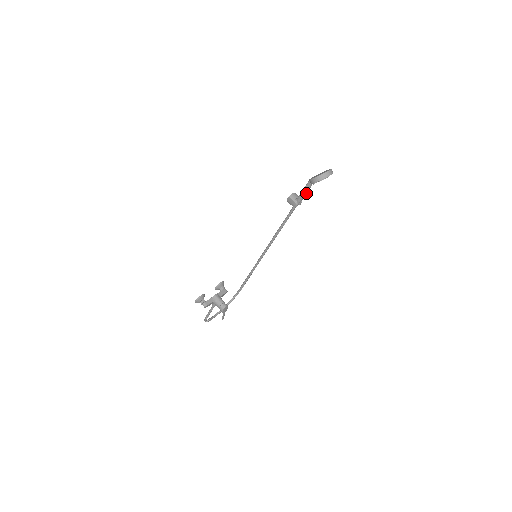
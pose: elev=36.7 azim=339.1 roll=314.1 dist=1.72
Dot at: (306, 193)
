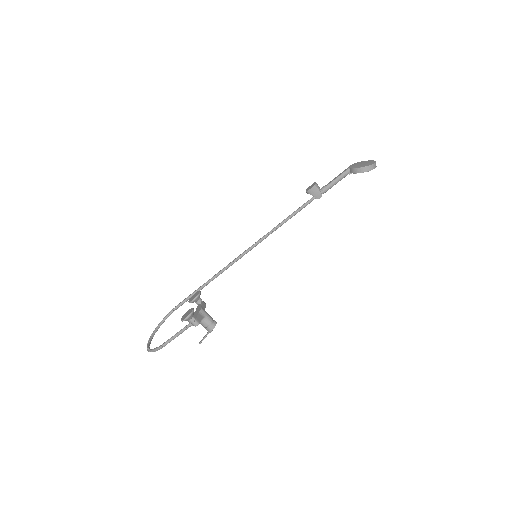
Dot at: occluded
